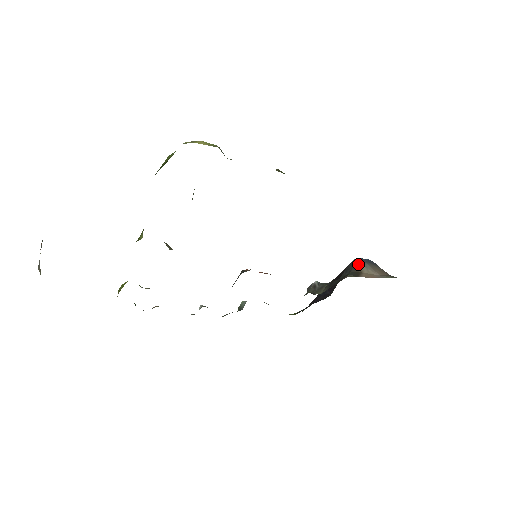
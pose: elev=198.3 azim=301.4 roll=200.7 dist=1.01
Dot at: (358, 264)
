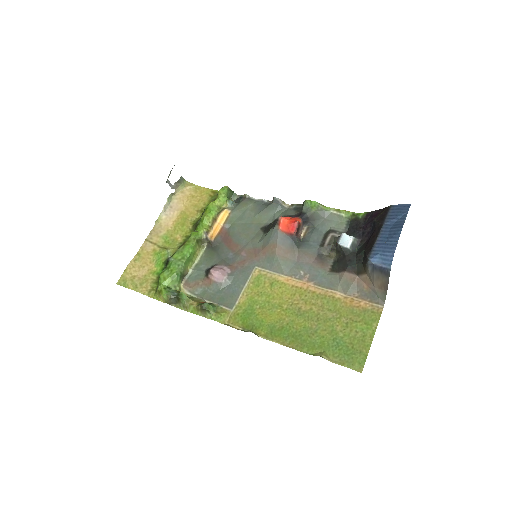
Dot at: (367, 267)
